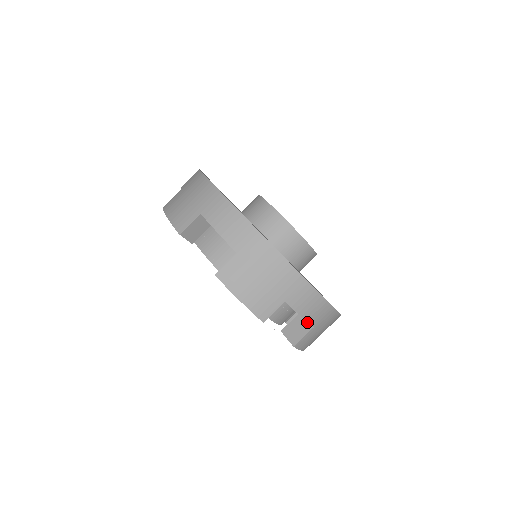
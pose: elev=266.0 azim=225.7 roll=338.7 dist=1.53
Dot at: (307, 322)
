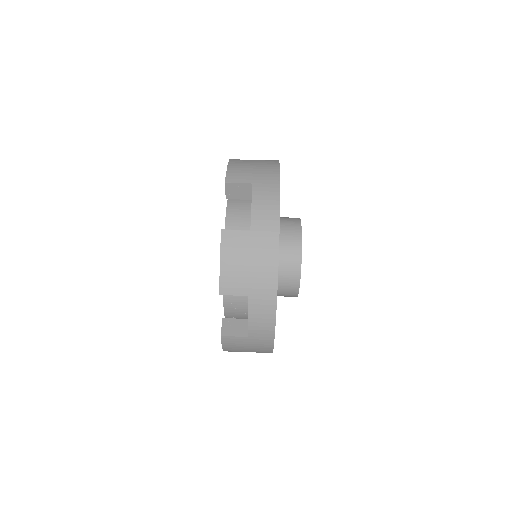
Dot at: (247, 329)
